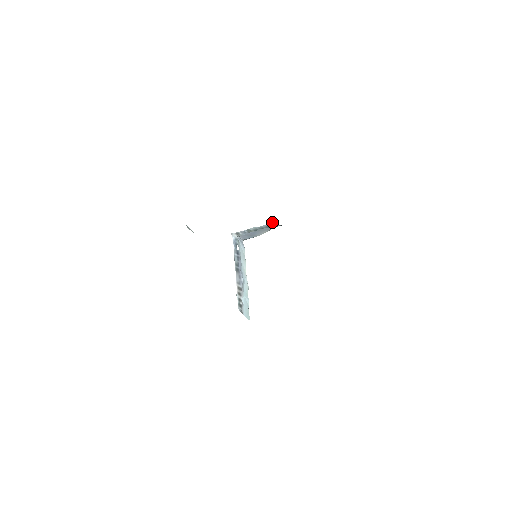
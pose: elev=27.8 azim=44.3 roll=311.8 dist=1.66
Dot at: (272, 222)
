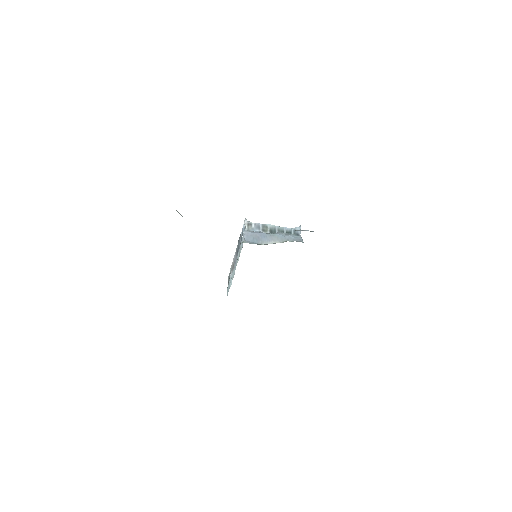
Dot at: (299, 228)
